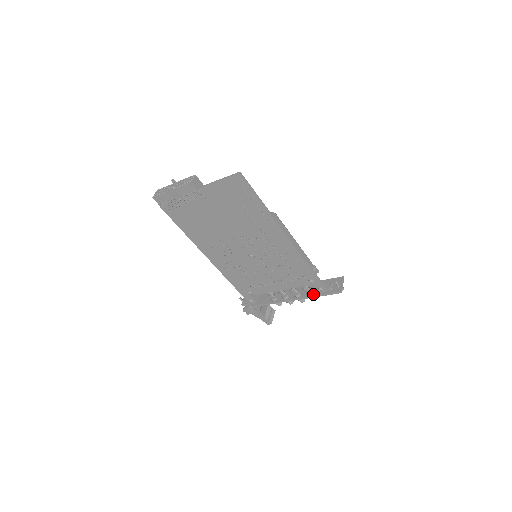
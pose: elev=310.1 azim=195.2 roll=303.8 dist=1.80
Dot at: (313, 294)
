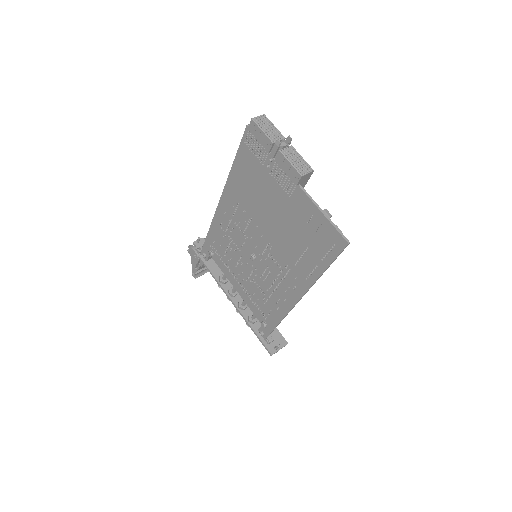
Dot at: (252, 324)
